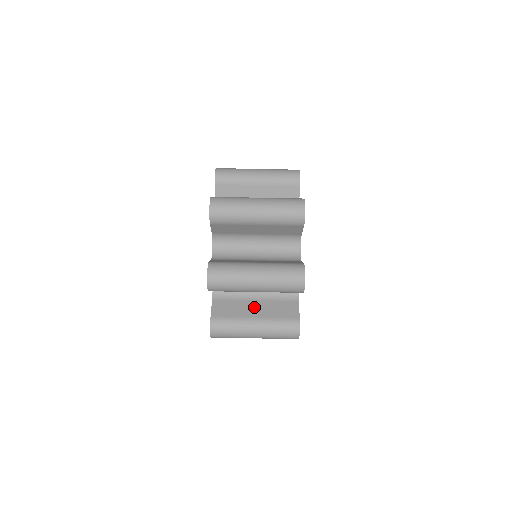
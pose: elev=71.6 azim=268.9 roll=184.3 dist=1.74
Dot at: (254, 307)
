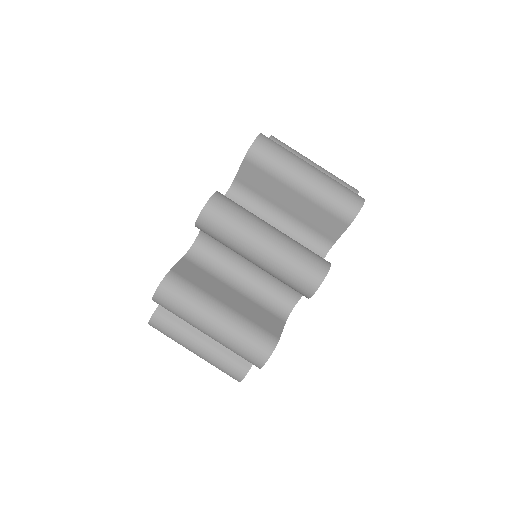
Dot at: occluded
